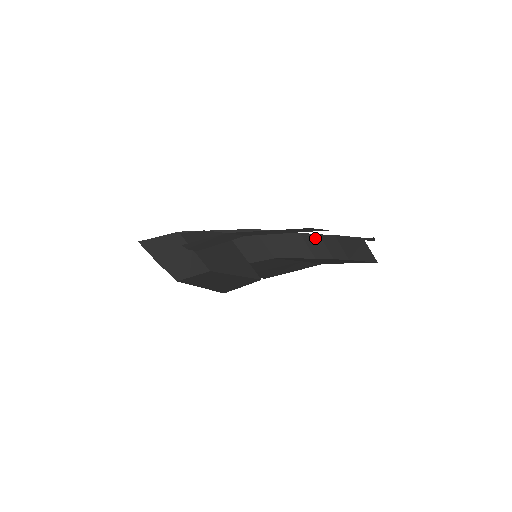
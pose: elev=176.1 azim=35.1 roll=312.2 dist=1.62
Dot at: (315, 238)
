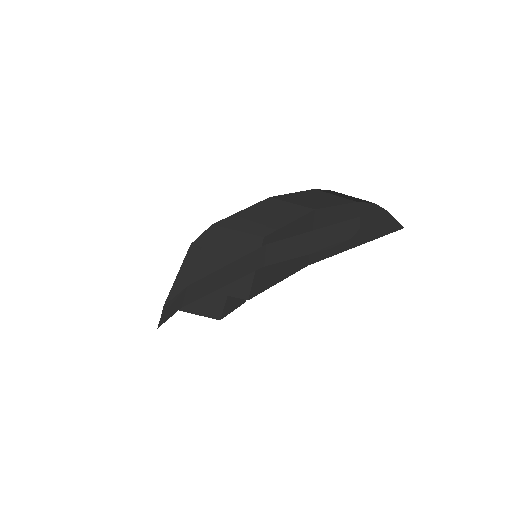
Dot at: (333, 192)
